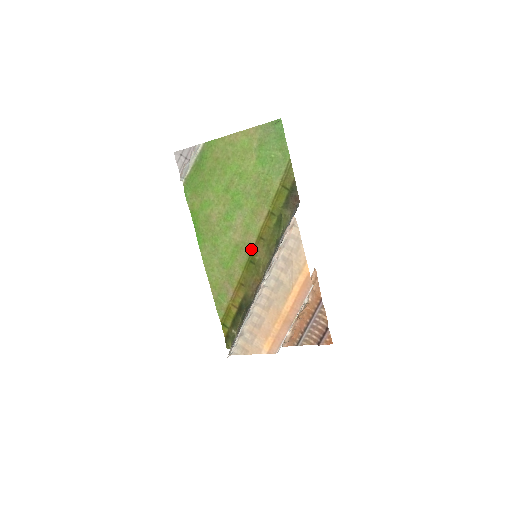
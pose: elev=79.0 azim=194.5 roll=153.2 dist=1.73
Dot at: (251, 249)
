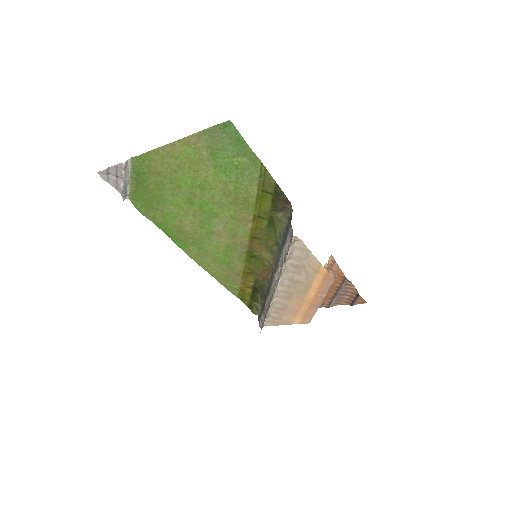
Dot at: (246, 247)
